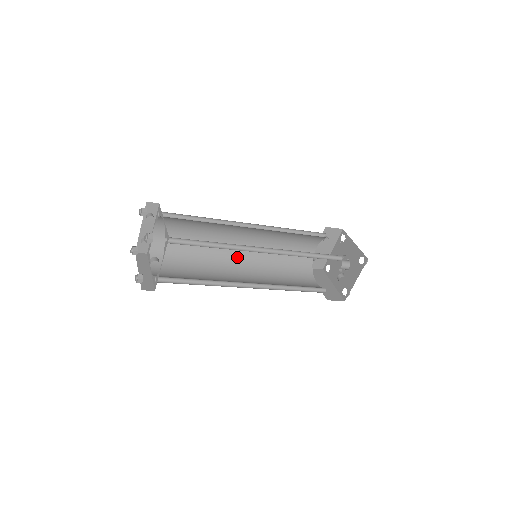
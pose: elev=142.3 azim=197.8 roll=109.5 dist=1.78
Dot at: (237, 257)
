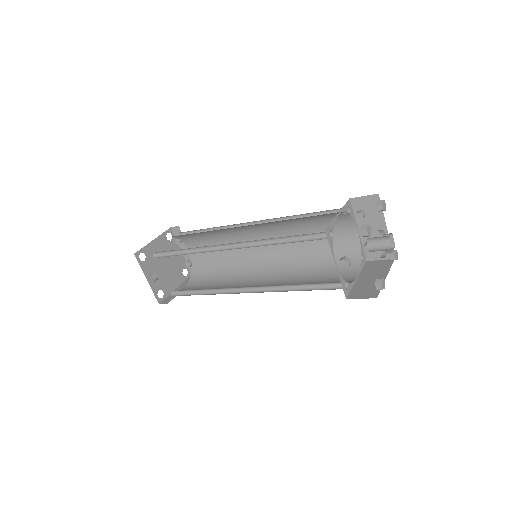
Dot at: (265, 262)
